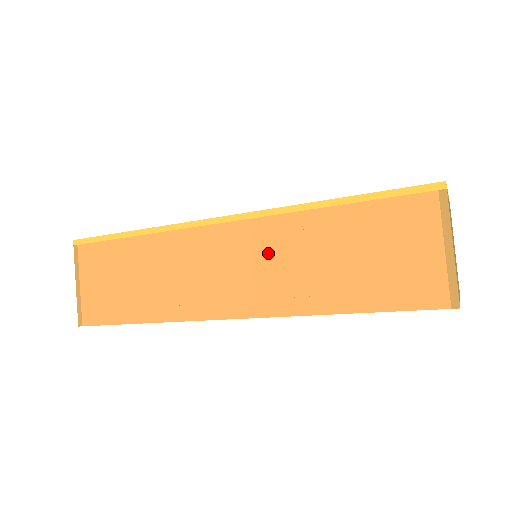
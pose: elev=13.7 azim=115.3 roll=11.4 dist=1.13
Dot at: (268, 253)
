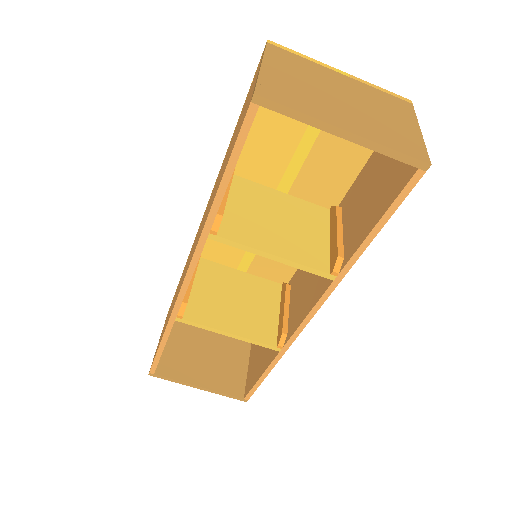
Dot at: occluded
